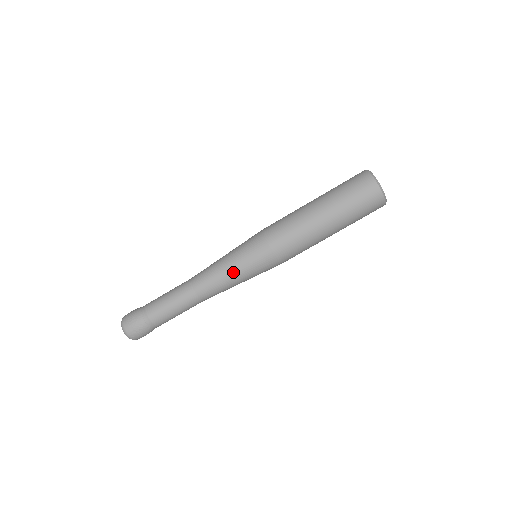
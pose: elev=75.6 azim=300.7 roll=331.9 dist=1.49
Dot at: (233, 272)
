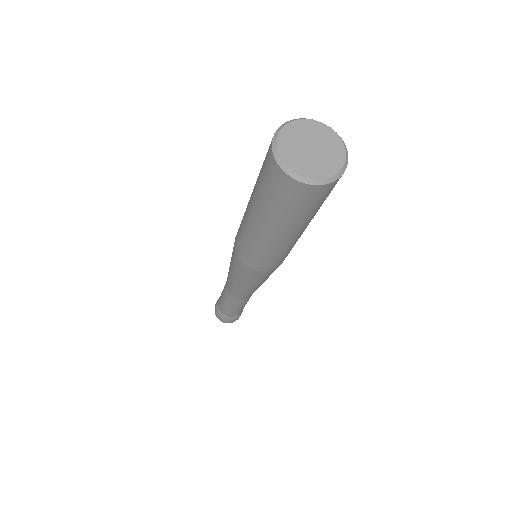
Dot at: (253, 287)
